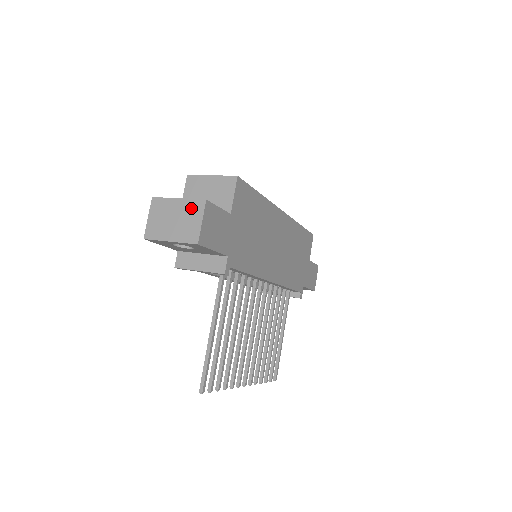
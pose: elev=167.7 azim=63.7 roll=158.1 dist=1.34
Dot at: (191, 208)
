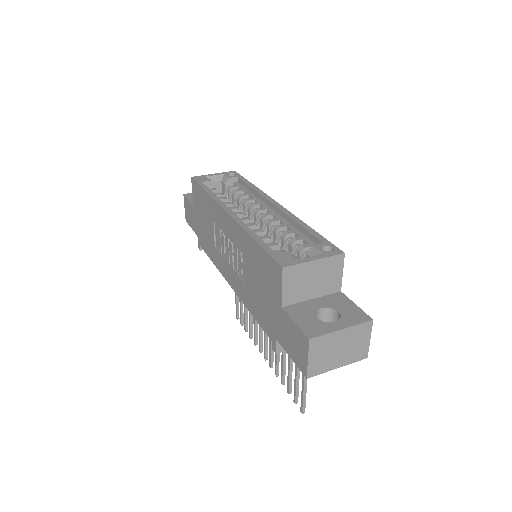
Dot at: (358, 333)
